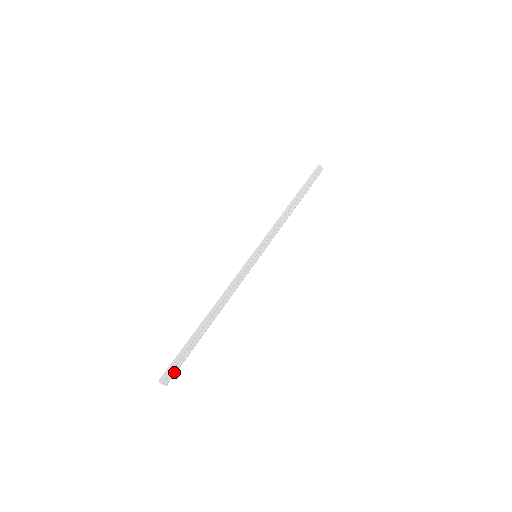
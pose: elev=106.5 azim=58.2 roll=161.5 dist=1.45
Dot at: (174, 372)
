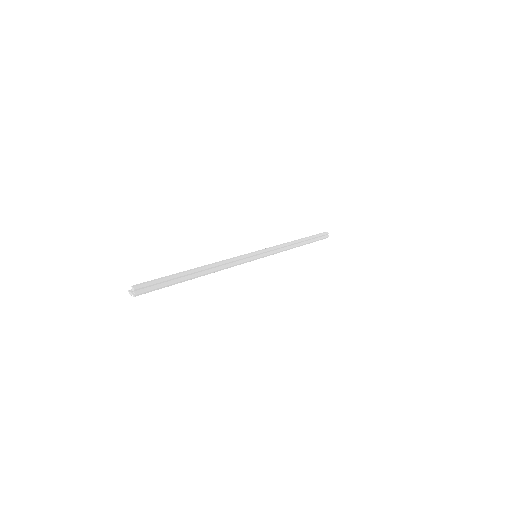
Dot at: (148, 289)
